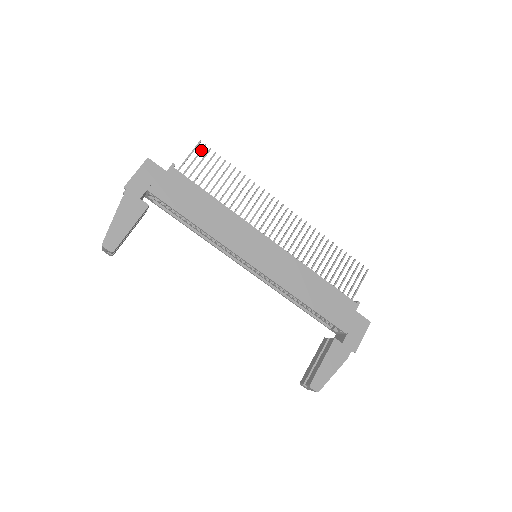
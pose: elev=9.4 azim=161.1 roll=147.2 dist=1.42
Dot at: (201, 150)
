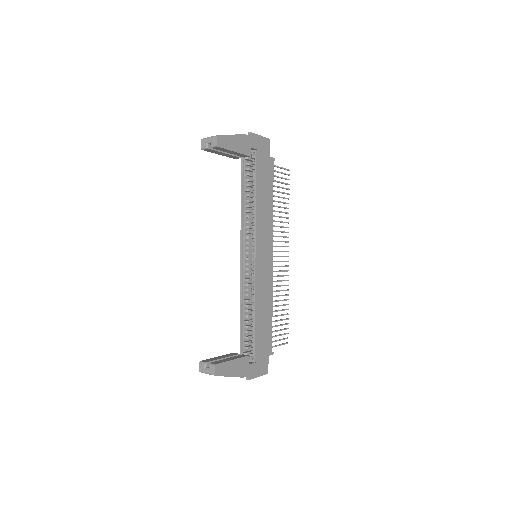
Dot at: (286, 174)
